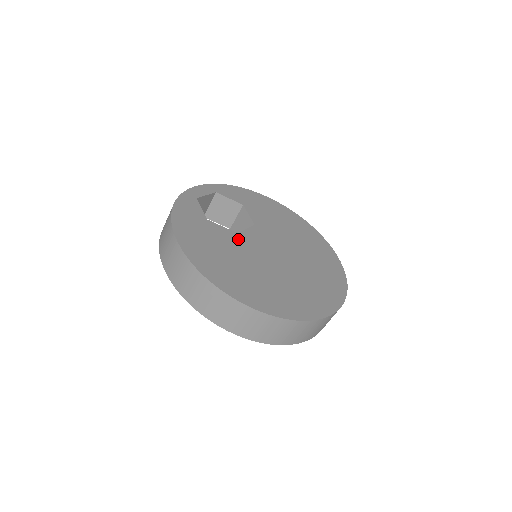
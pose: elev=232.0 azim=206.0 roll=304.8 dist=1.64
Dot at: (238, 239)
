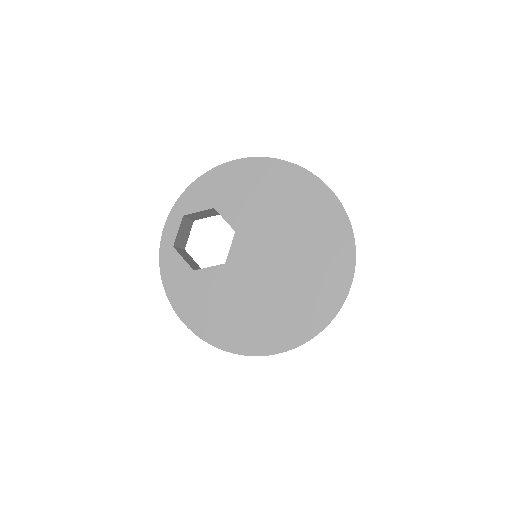
Dot at: (229, 273)
